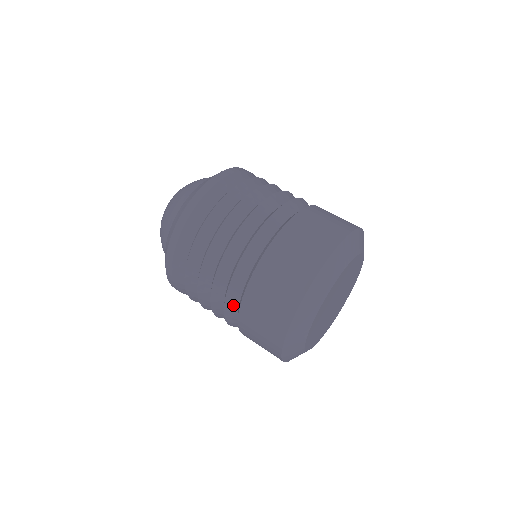
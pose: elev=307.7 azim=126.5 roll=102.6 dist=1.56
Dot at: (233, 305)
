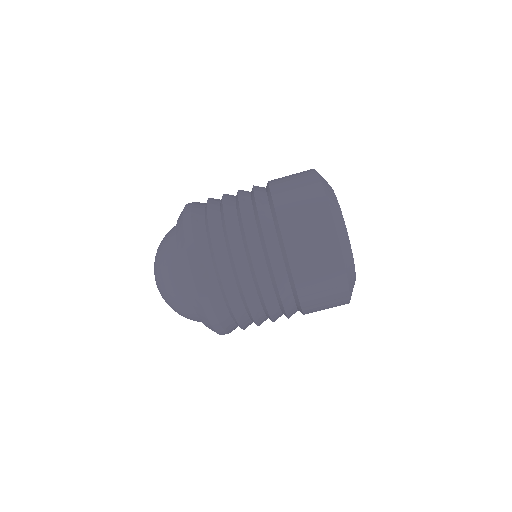
Dot at: occluded
